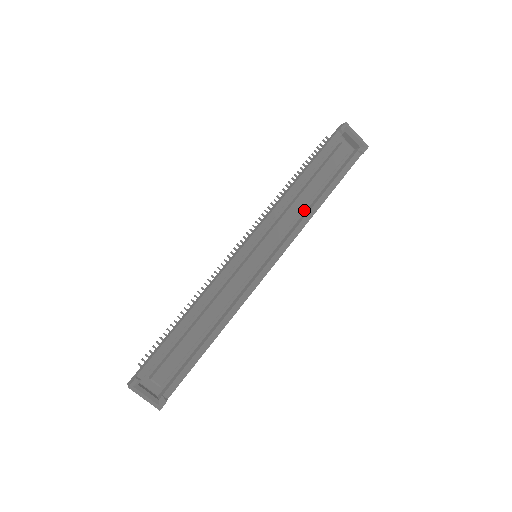
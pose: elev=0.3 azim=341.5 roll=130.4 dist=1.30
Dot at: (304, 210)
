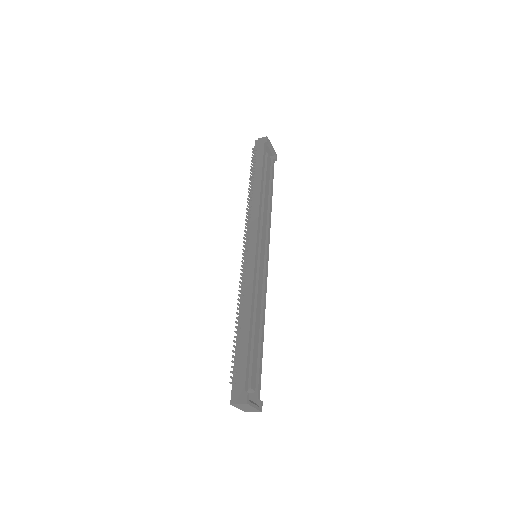
Dot at: occluded
